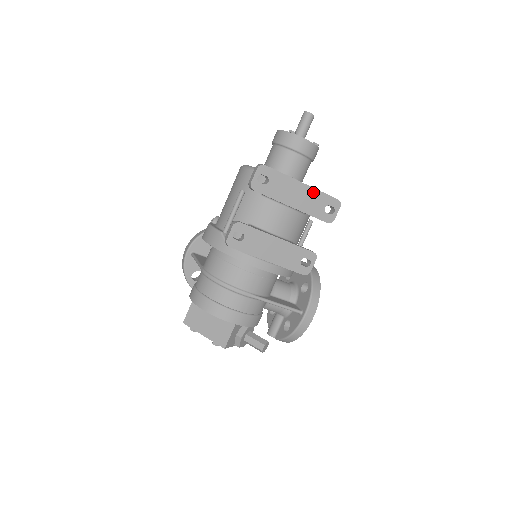
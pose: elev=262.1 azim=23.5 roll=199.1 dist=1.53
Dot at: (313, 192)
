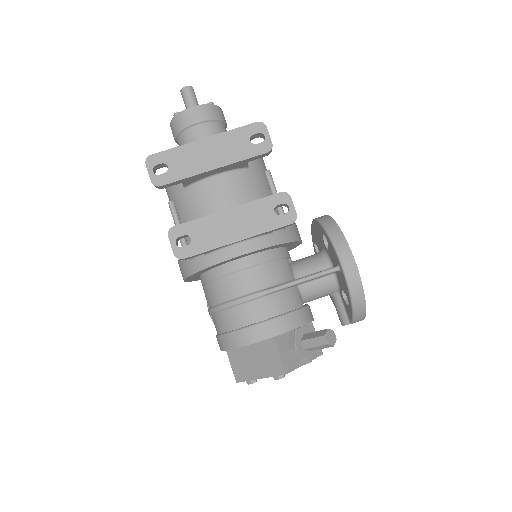
Dot at: (223, 138)
